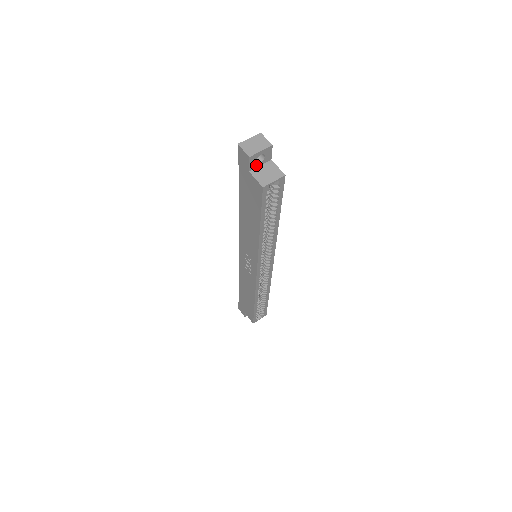
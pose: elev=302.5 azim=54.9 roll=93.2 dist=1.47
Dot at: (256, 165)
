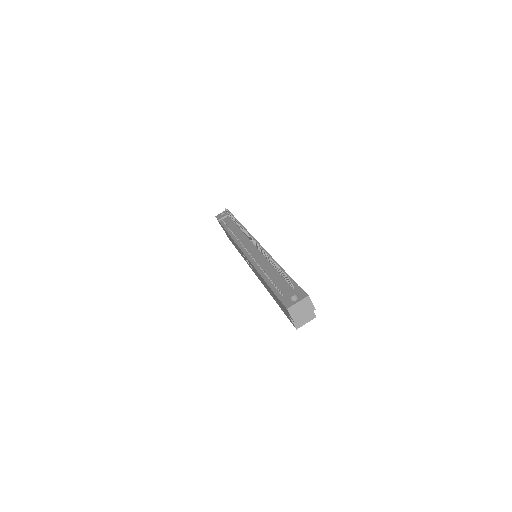
Dot at: occluded
